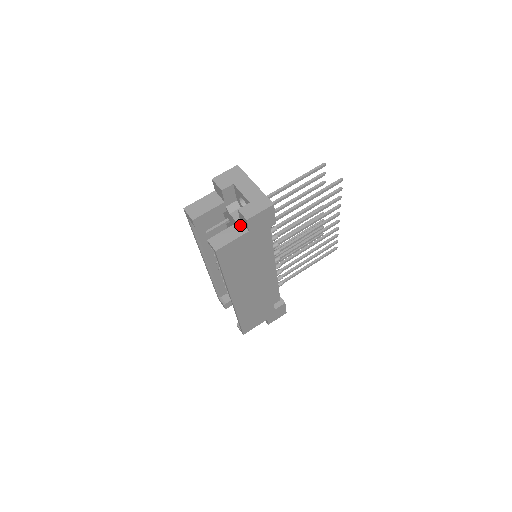
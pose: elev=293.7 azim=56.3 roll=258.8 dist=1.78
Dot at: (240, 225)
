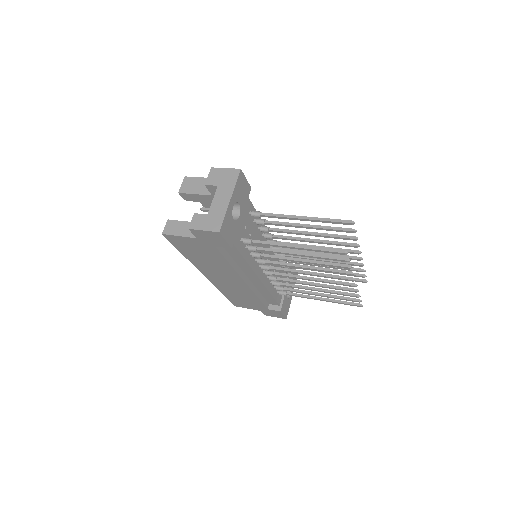
Dot at: occluded
